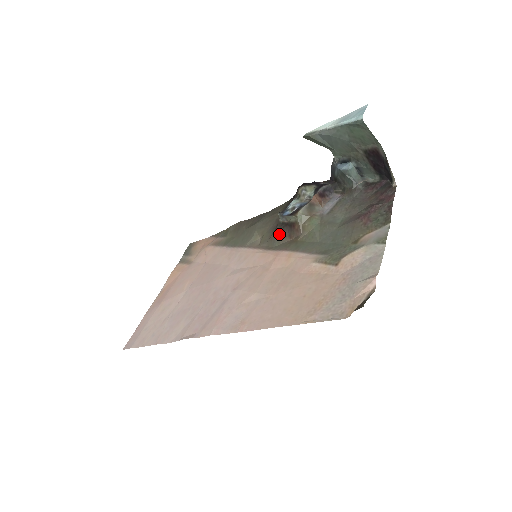
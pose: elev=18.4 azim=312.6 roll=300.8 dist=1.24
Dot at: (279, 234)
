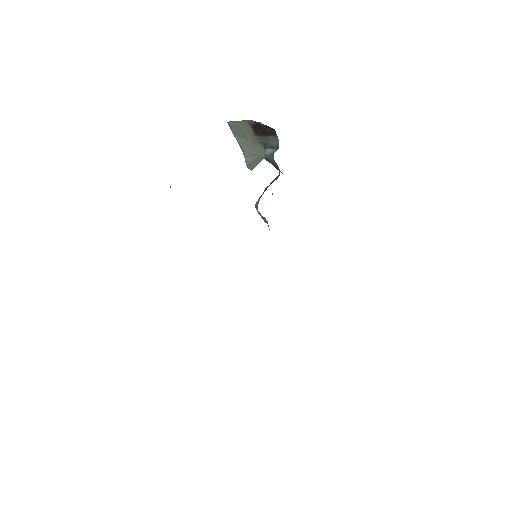
Dot at: occluded
